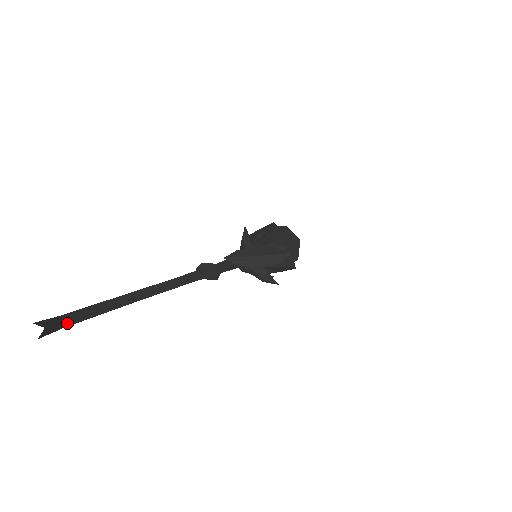
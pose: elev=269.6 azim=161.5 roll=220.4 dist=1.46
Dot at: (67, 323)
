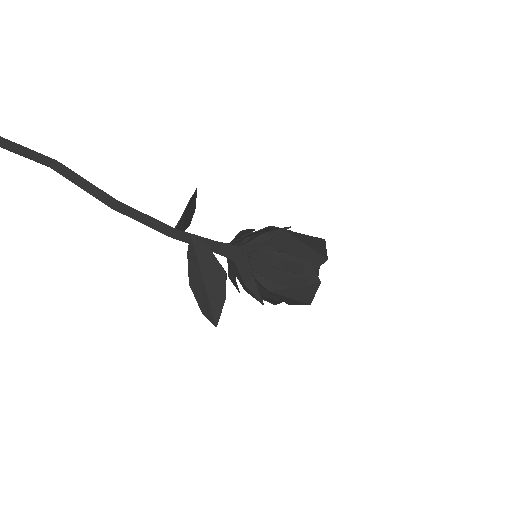
Dot at: out of frame
